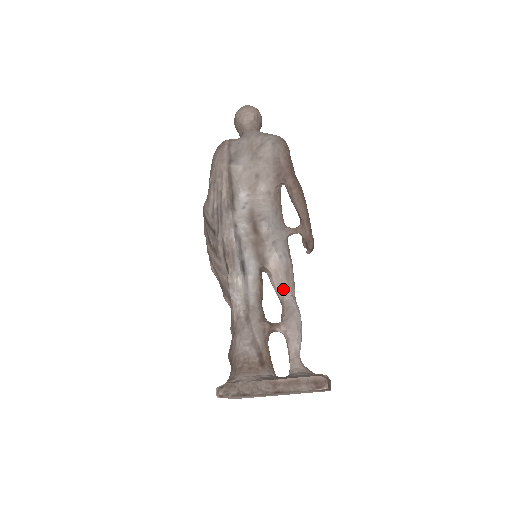
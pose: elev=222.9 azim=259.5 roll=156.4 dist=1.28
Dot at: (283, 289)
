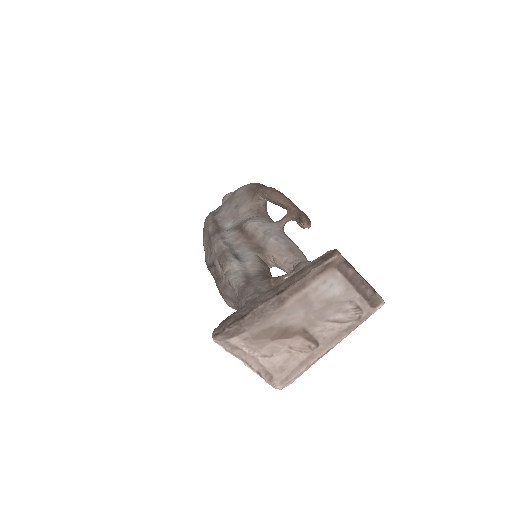
Dot at: (291, 261)
